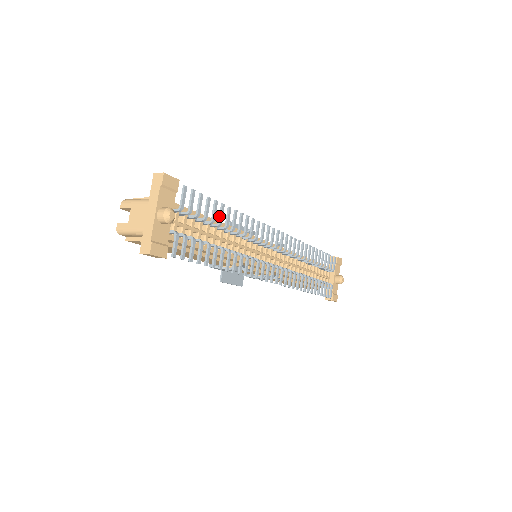
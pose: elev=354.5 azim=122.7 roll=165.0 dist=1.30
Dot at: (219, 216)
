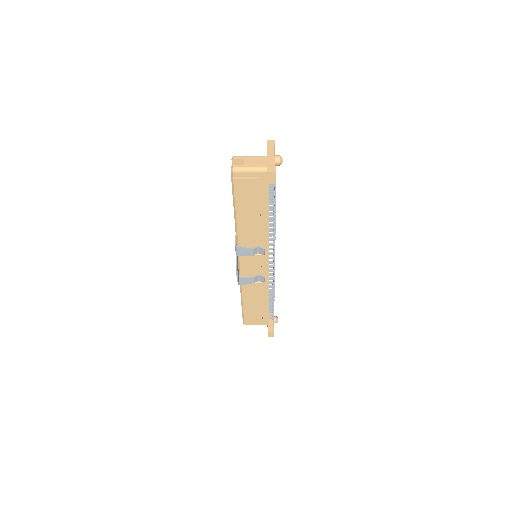
Dot at: occluded
